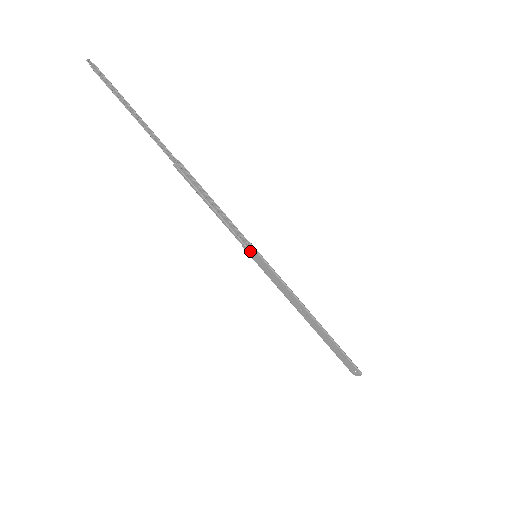
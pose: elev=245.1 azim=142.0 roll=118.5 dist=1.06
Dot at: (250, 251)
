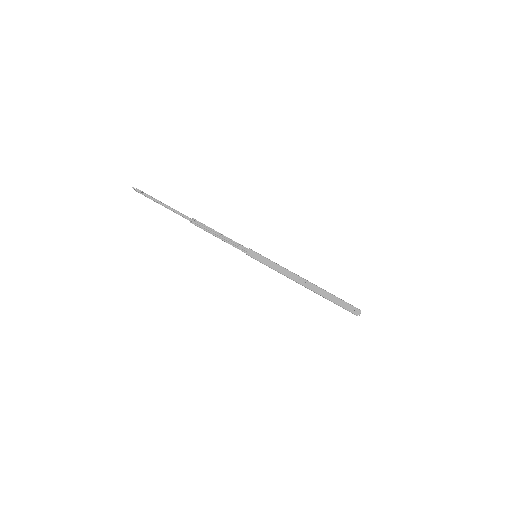
Dot at: (251, 254)
